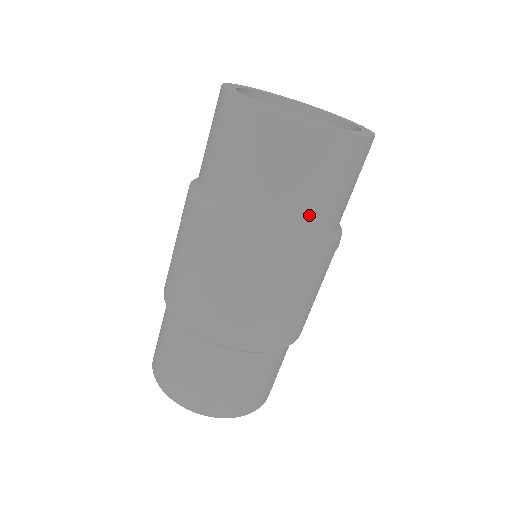
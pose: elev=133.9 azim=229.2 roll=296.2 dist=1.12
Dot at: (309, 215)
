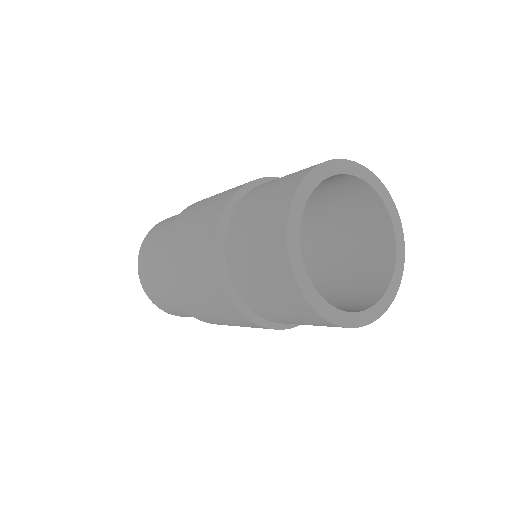
Dot at: (278, 320)
